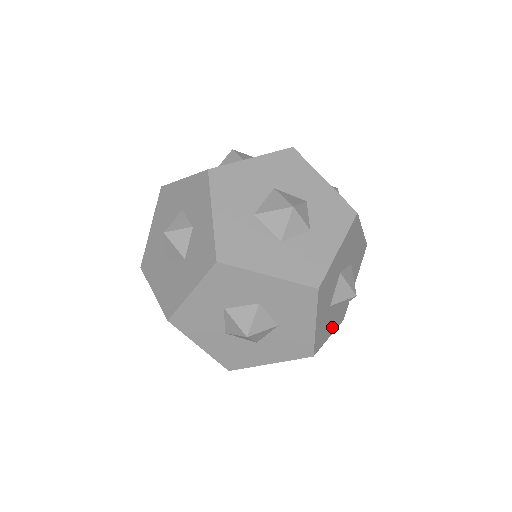
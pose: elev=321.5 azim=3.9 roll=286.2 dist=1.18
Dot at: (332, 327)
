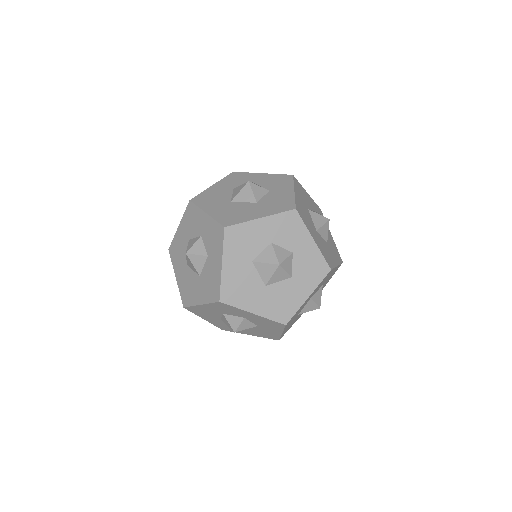
Dot at: occluded
